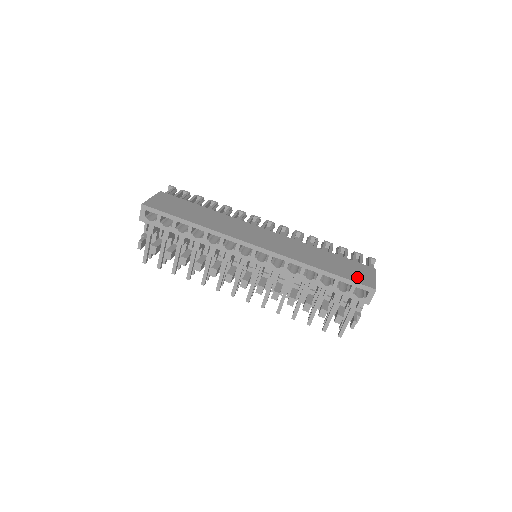
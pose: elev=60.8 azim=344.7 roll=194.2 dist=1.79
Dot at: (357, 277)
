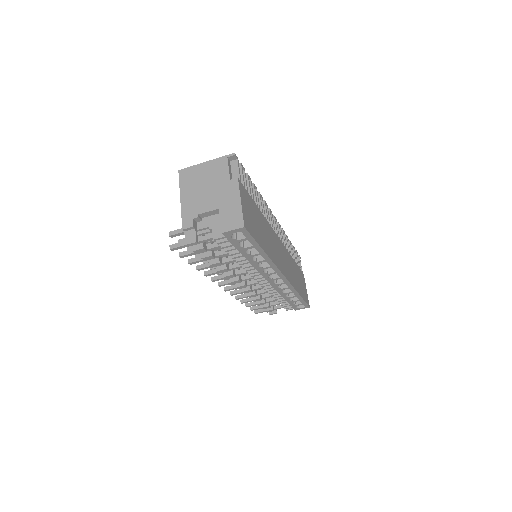
Dot at: (305, 295)
